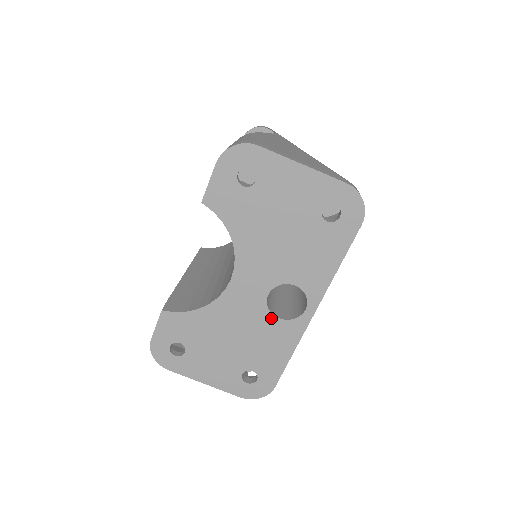
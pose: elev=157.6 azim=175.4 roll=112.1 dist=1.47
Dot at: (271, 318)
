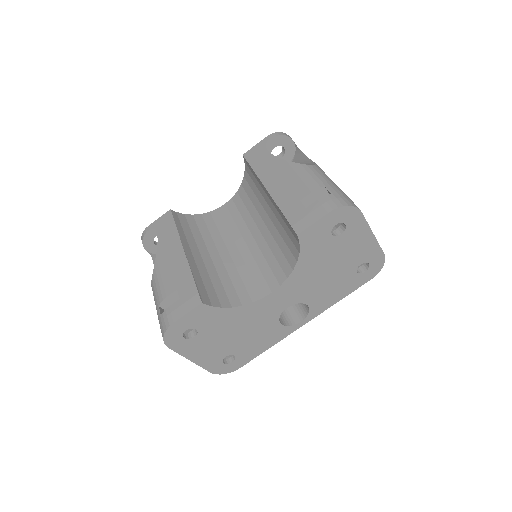
Dot at: (276, 323)
